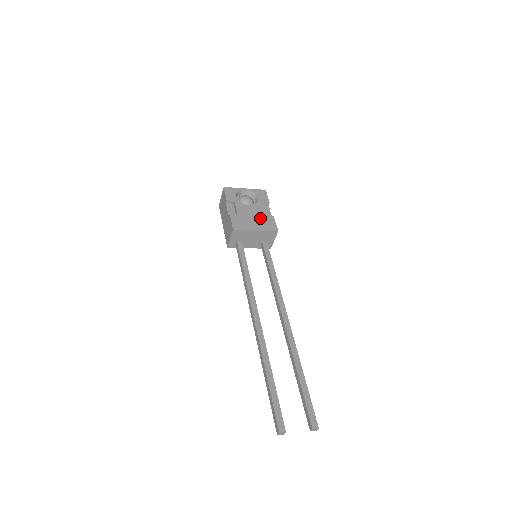
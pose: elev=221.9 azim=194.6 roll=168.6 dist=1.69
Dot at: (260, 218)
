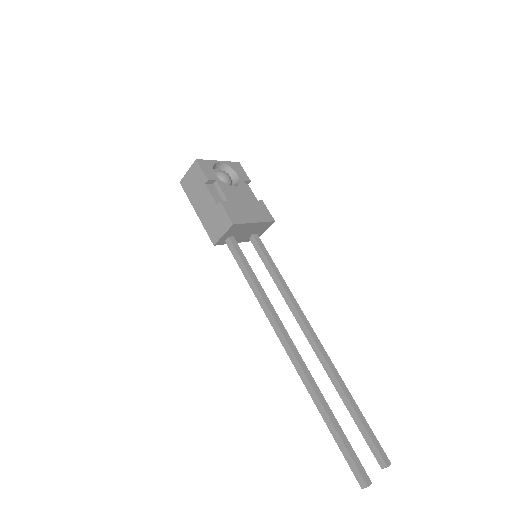
Dot at: (251, 204)
